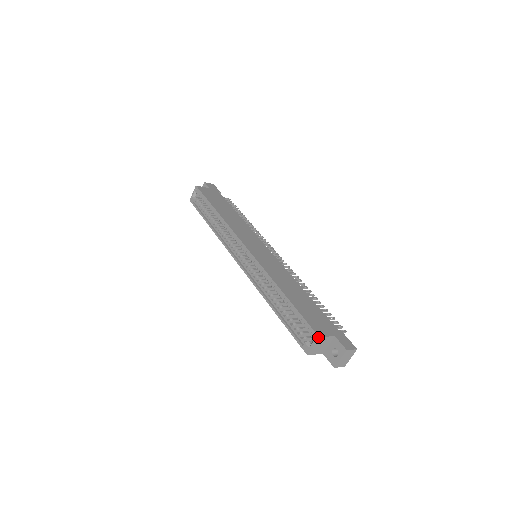
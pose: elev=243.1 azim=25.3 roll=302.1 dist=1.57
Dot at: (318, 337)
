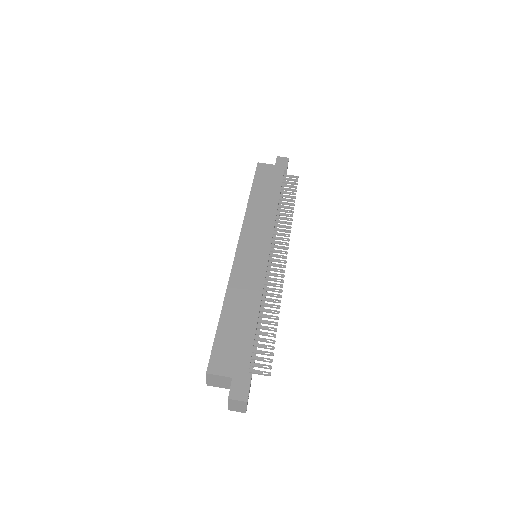
Dot at: (206, 373)
